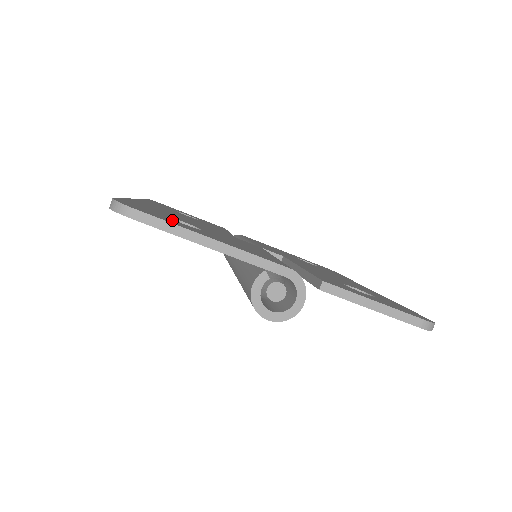
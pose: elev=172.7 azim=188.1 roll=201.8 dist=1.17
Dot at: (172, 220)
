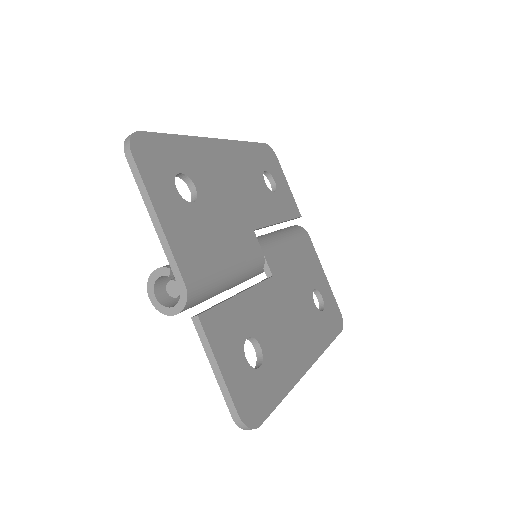
Dot at: (166, 179)
